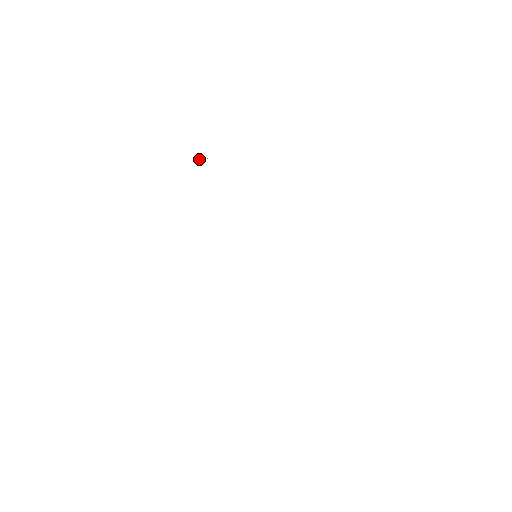
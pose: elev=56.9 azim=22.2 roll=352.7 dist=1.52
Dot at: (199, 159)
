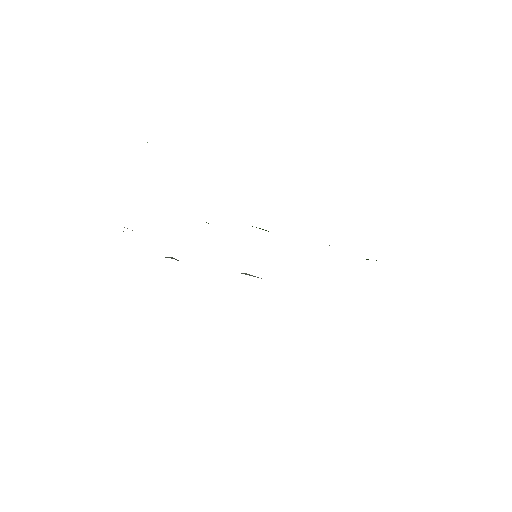
Dot at: (147, 142)
